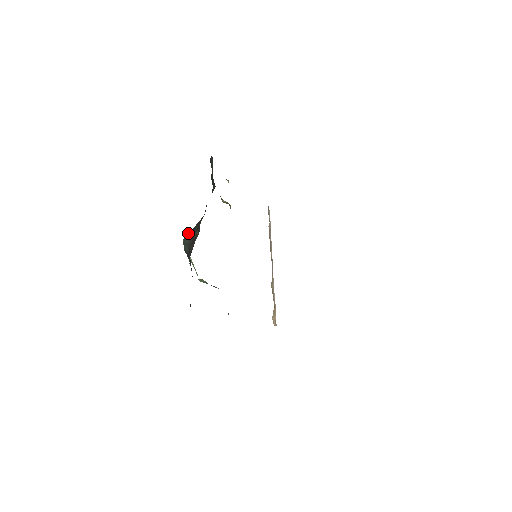
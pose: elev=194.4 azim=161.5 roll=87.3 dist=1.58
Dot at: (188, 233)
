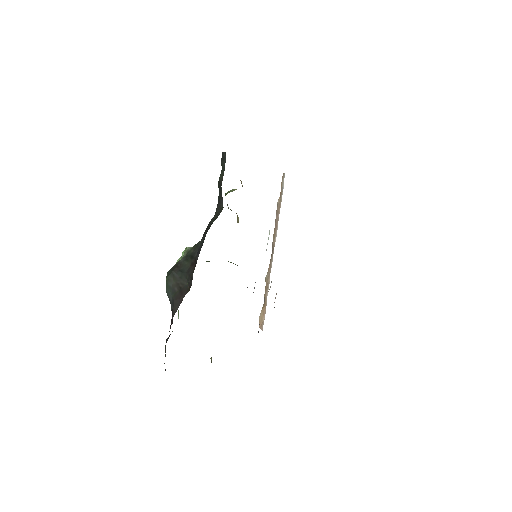
Dot at: (174, 271)
